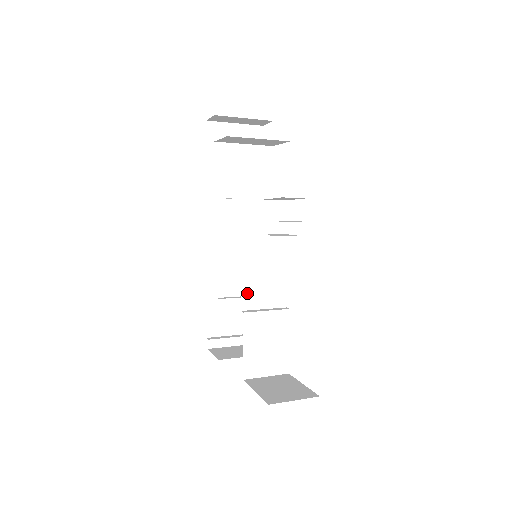
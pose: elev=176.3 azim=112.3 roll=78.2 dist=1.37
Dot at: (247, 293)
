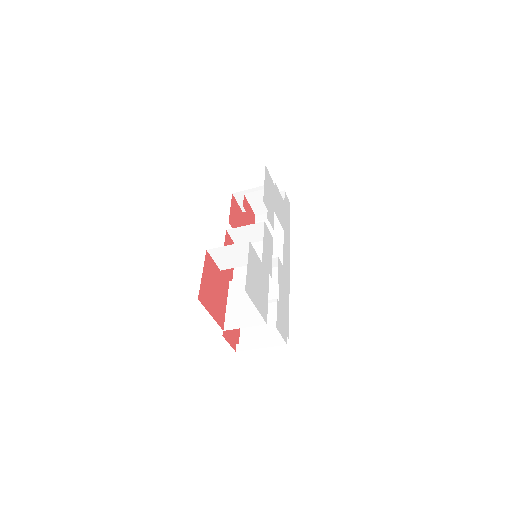
Dot at: (238, 273)
